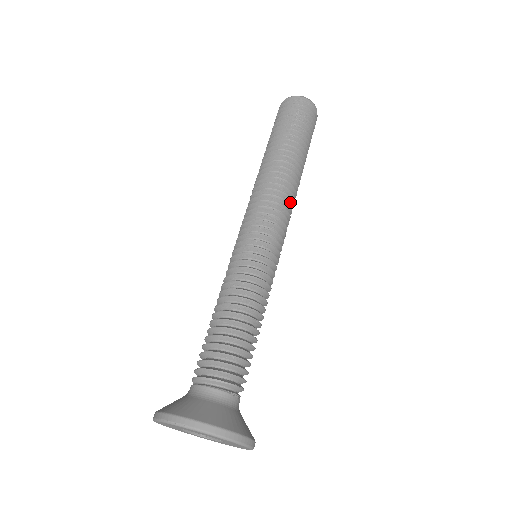
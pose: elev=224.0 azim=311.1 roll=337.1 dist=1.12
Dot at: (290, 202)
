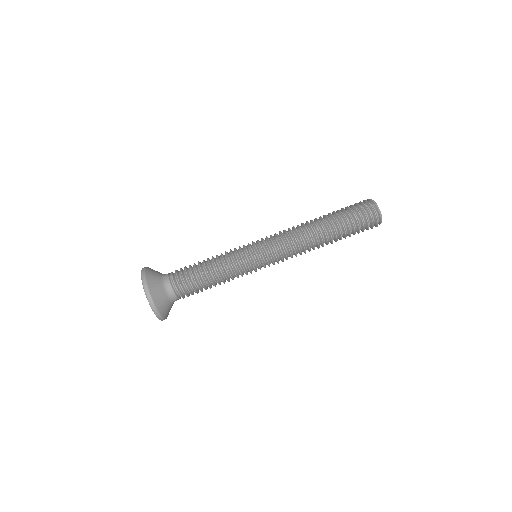
Dot at: (300, 253)
